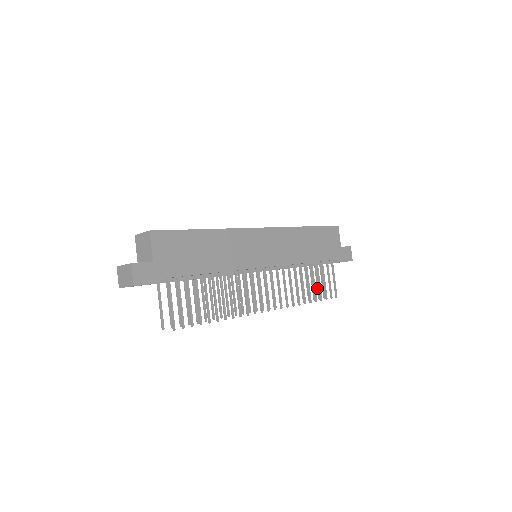
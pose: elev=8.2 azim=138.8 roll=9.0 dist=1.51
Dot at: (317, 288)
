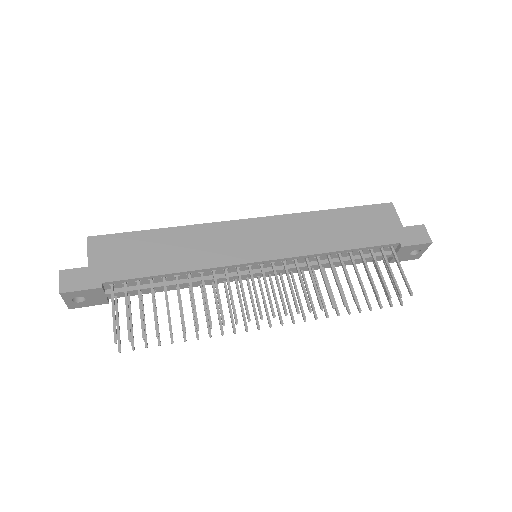
Dot at: occluded
